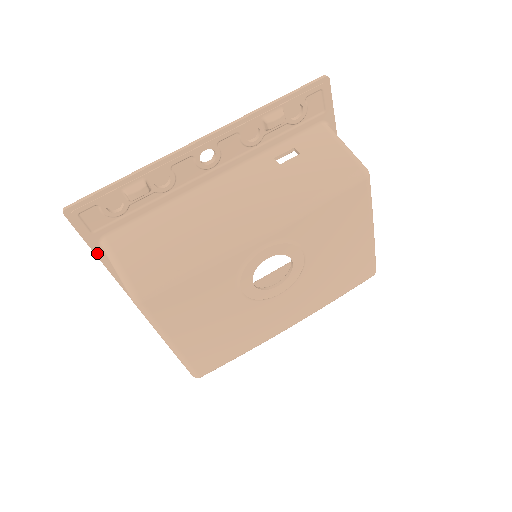
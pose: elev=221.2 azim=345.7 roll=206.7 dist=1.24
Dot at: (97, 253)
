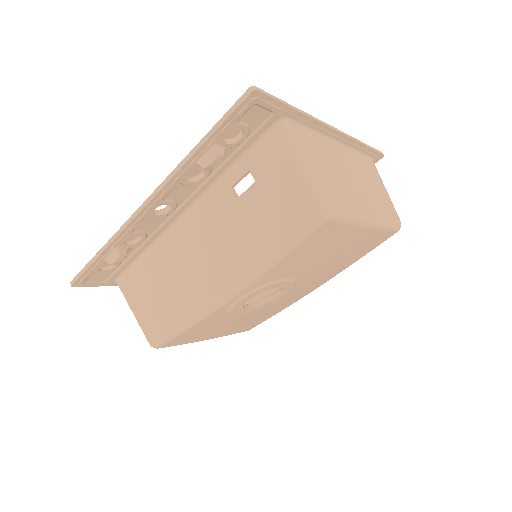
Dot at: occluded
